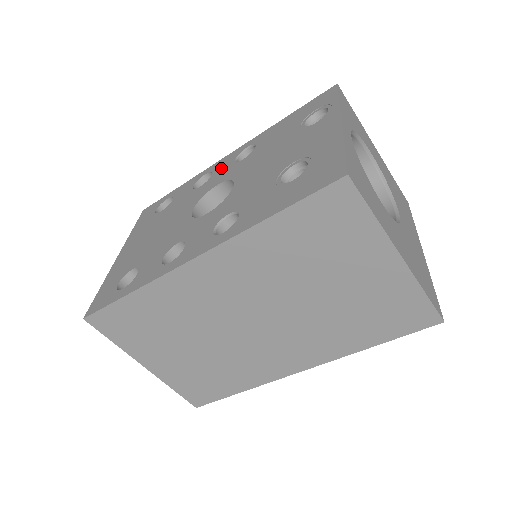
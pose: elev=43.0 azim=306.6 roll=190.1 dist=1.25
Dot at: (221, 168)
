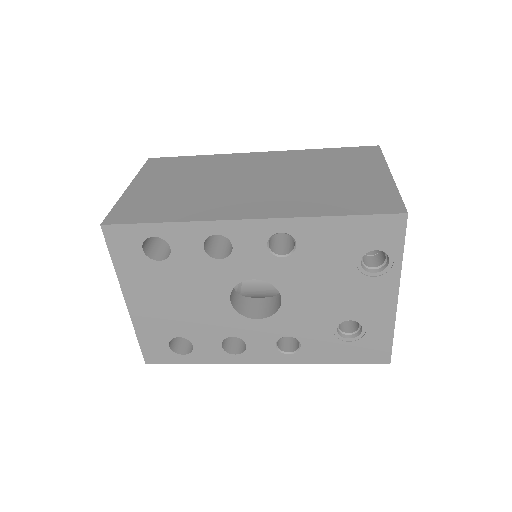
Dot at: (247, 247)
